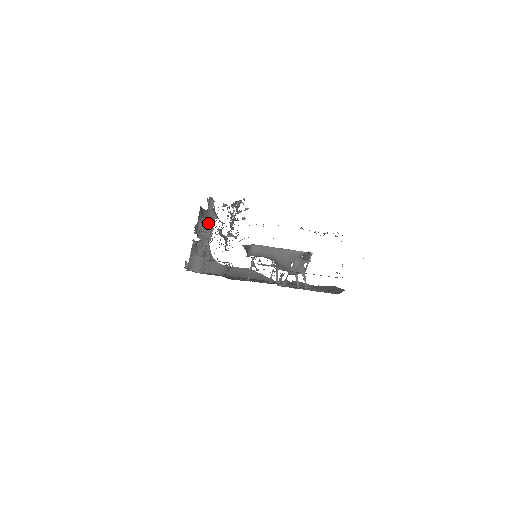
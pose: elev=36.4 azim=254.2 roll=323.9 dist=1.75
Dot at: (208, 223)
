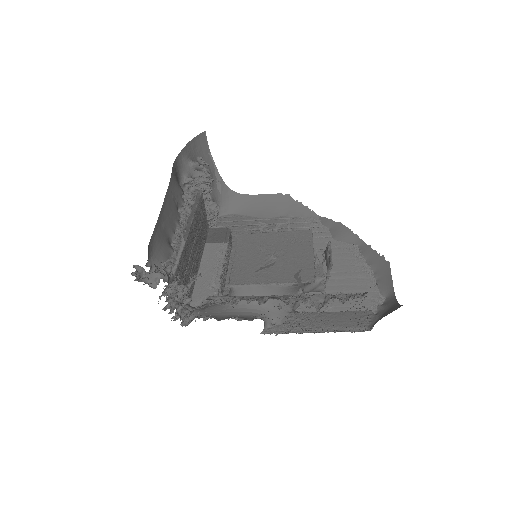
Dot at: (182, 211)
